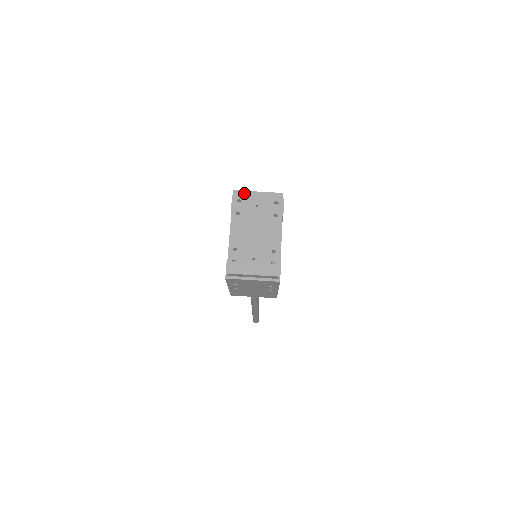
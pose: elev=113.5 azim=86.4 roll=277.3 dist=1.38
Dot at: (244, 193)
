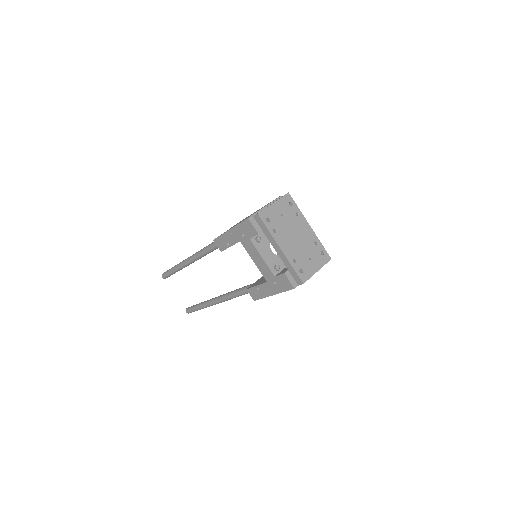
Dot at: (266, 211)
